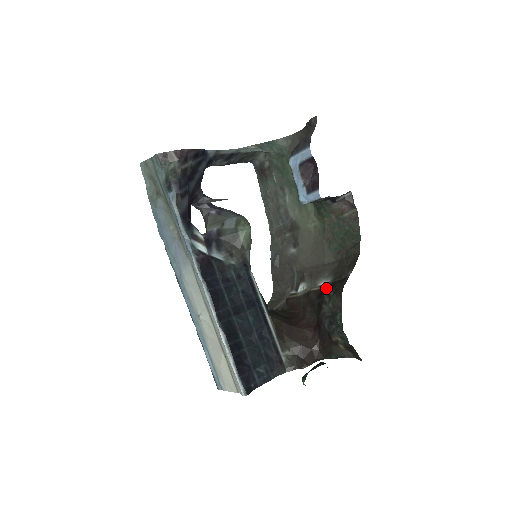
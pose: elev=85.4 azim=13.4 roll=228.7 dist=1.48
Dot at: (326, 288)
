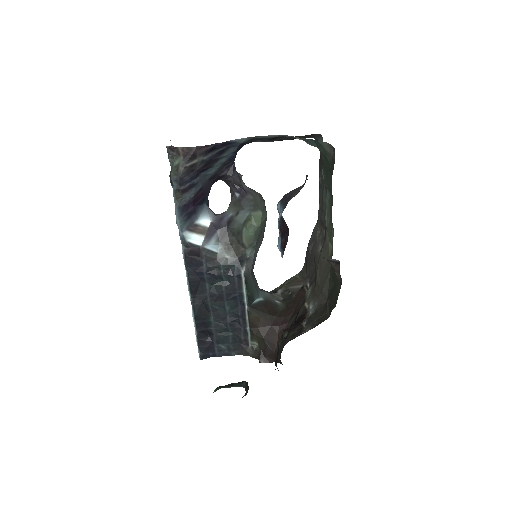
Dot at: (302, 318)
